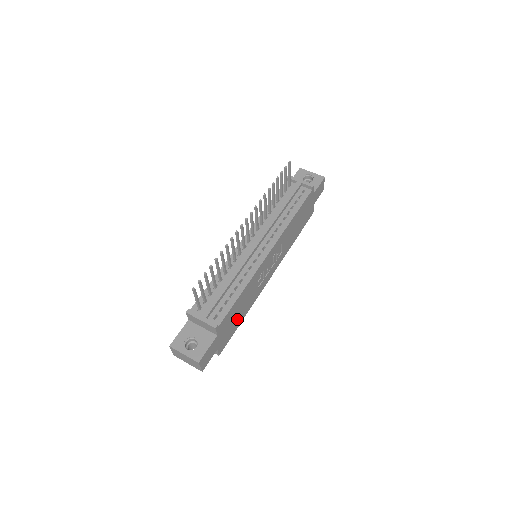
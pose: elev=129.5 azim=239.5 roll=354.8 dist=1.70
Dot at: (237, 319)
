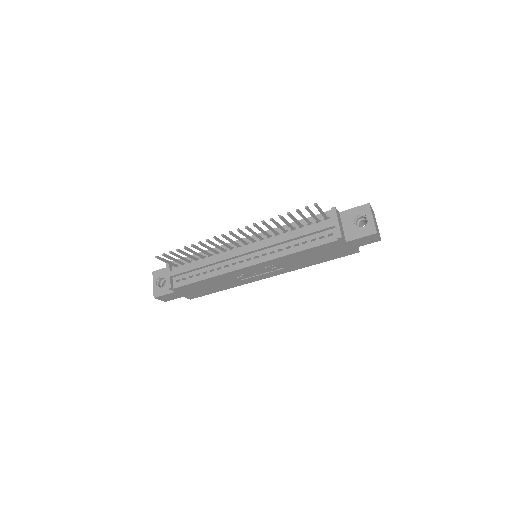
Dot at: (210, 289)
